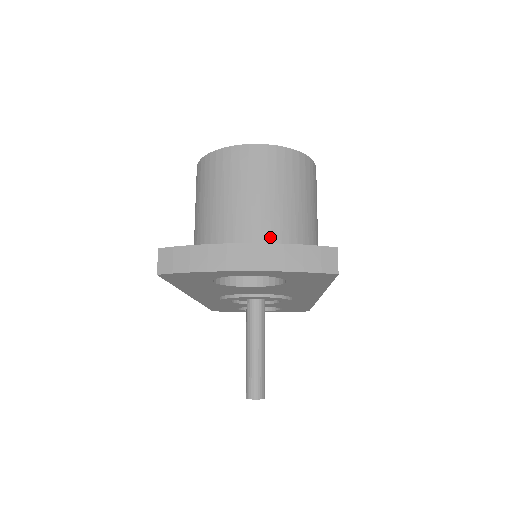
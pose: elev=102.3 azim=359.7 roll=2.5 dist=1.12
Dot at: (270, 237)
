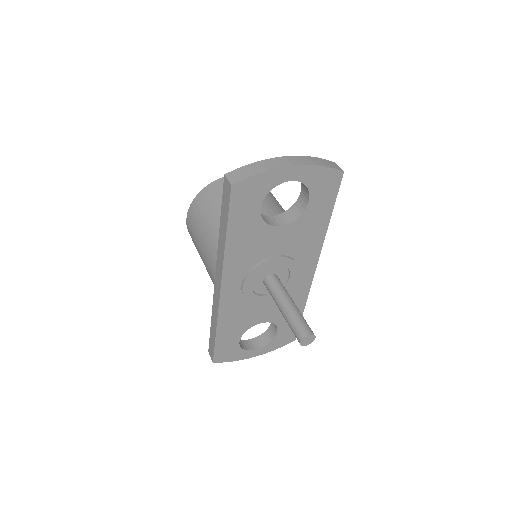
Dot at: (273, 213)
